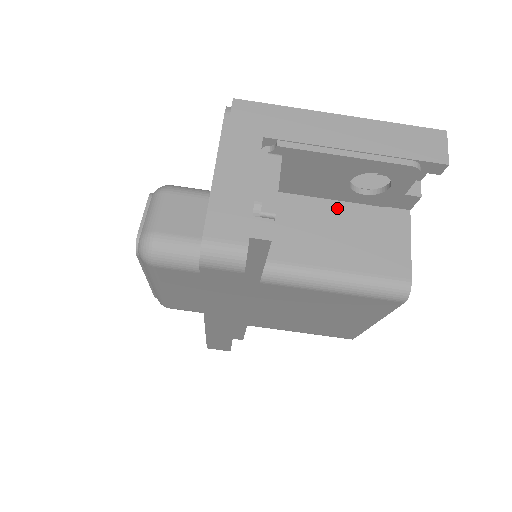
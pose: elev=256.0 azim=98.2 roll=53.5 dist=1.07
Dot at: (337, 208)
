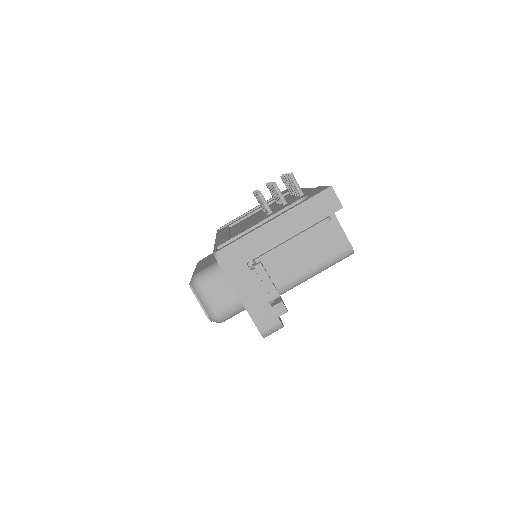
Dot at: occluded
